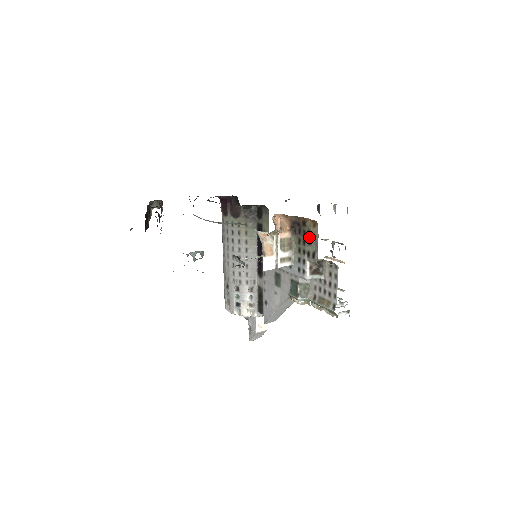
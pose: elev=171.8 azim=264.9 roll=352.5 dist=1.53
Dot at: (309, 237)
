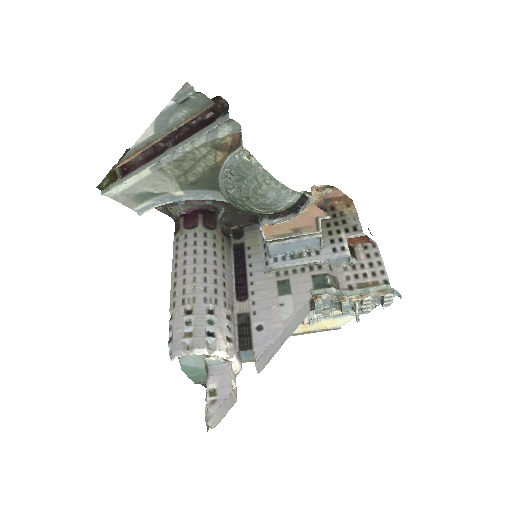
Dot at: (342, 218)
